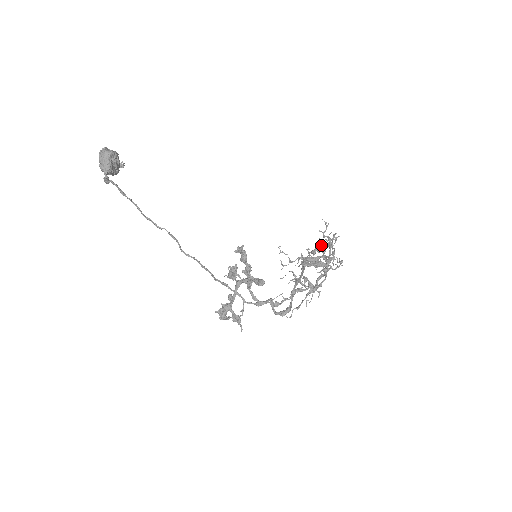
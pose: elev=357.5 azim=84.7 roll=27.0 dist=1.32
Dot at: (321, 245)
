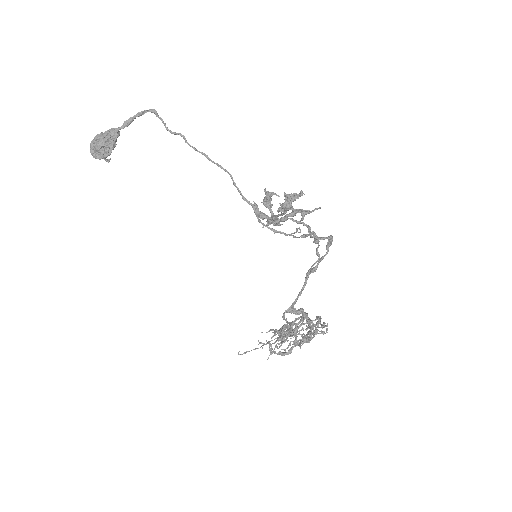
Dot at: occluded
